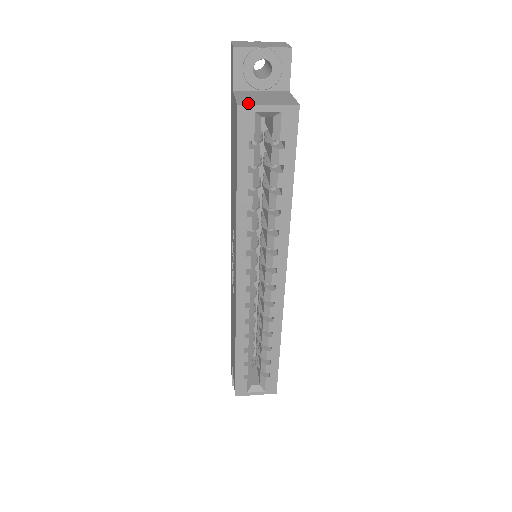
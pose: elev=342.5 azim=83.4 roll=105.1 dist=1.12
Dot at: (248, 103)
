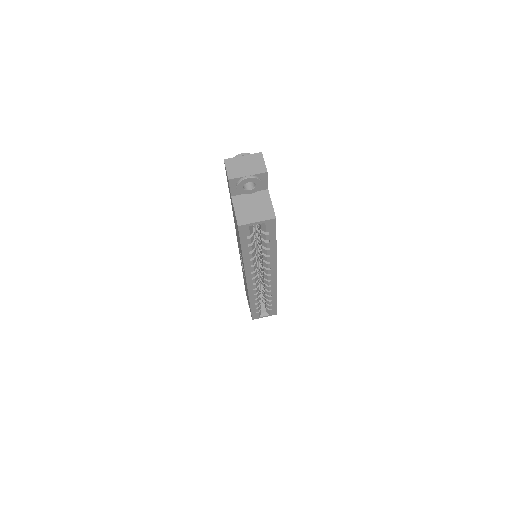
Dot at: (244, 222)
